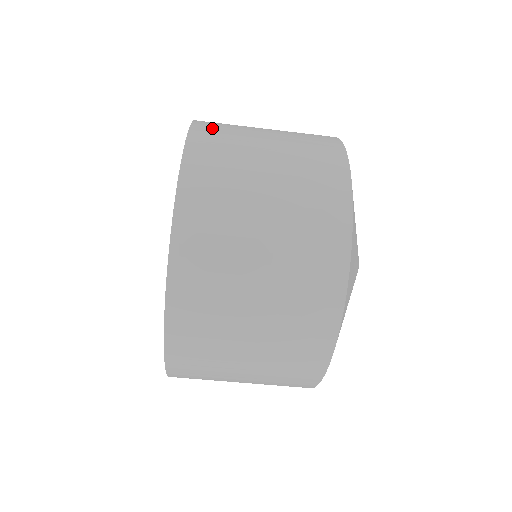
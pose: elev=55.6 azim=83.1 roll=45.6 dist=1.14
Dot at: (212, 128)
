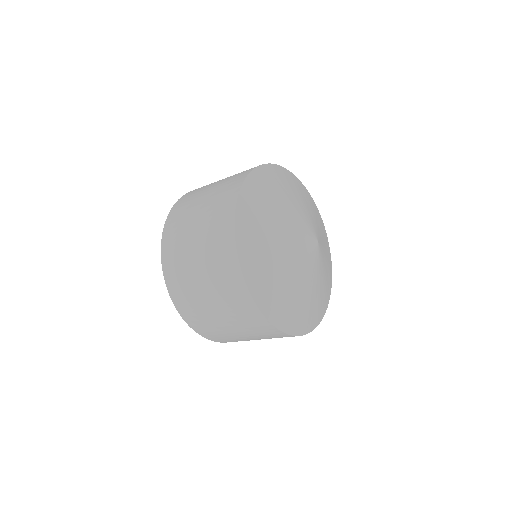
Dot at: (176, 287)
